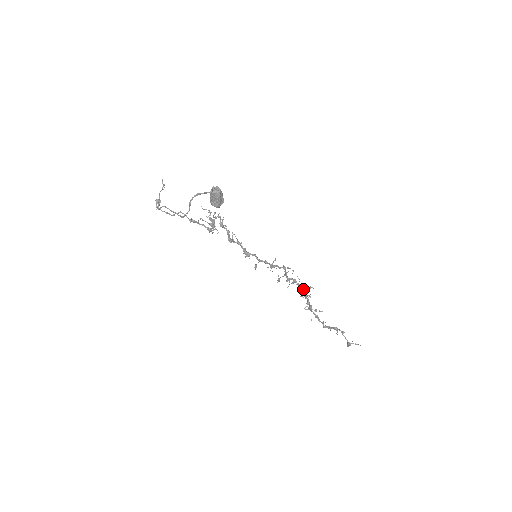
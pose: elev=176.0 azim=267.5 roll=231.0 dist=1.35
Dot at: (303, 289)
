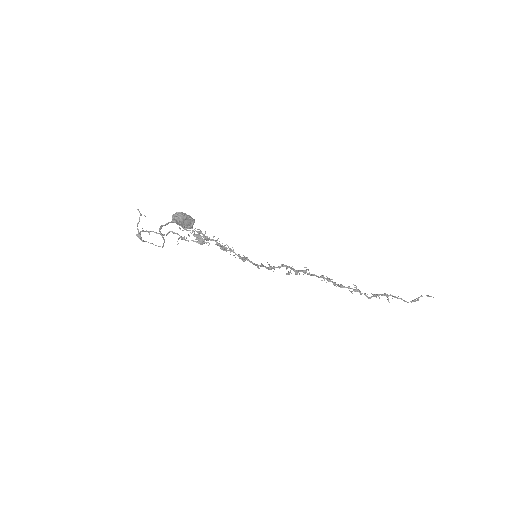
Dot at: (318, 277)
